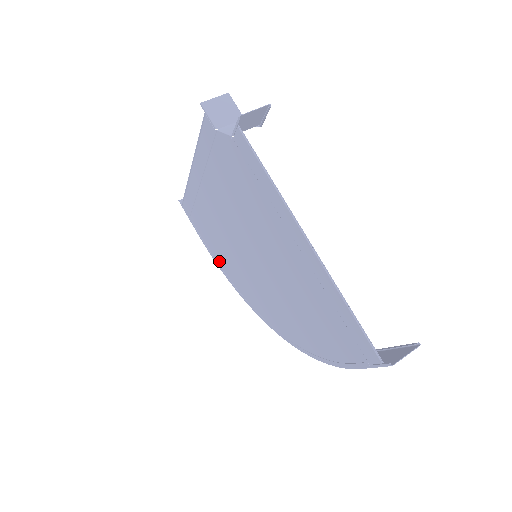
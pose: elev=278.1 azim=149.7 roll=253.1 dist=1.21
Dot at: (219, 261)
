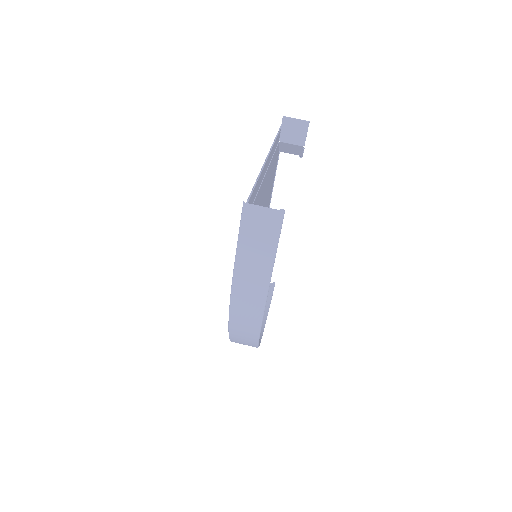
Dot at: occluded
